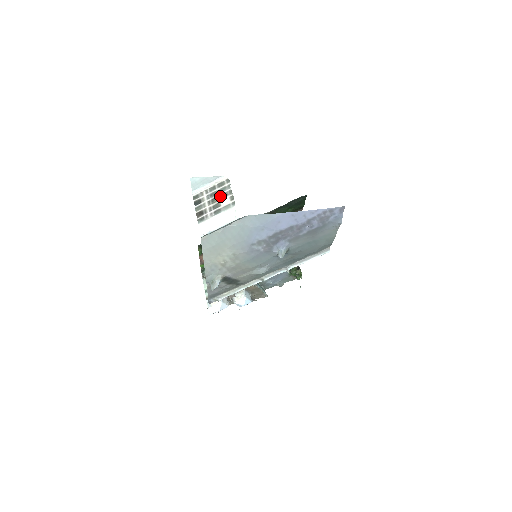
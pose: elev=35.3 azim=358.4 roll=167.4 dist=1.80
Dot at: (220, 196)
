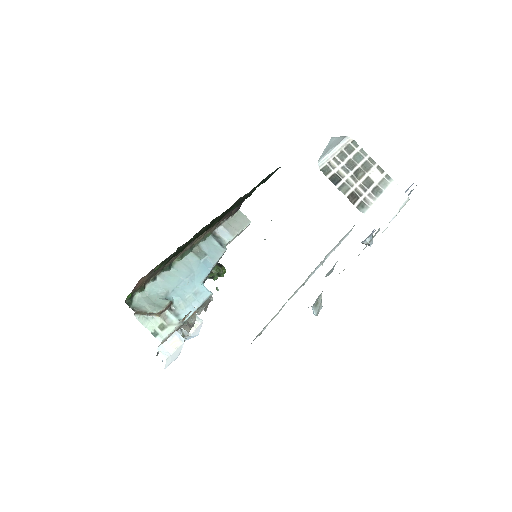
Dot at: (363, 167)
